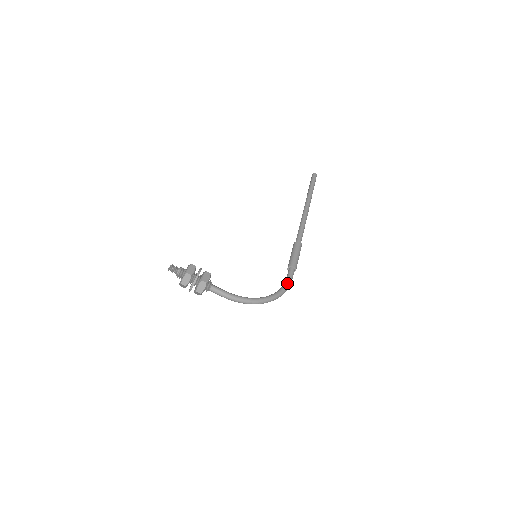
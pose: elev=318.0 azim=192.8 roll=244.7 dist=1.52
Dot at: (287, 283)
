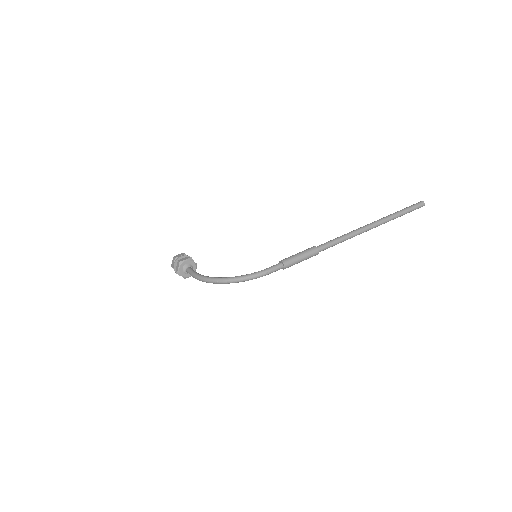
Dot at: (258, 271)
